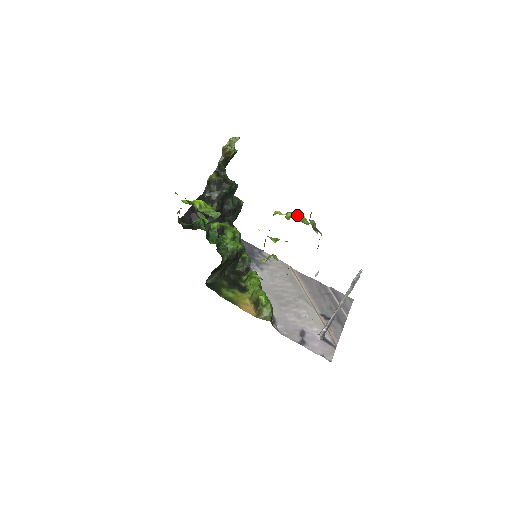
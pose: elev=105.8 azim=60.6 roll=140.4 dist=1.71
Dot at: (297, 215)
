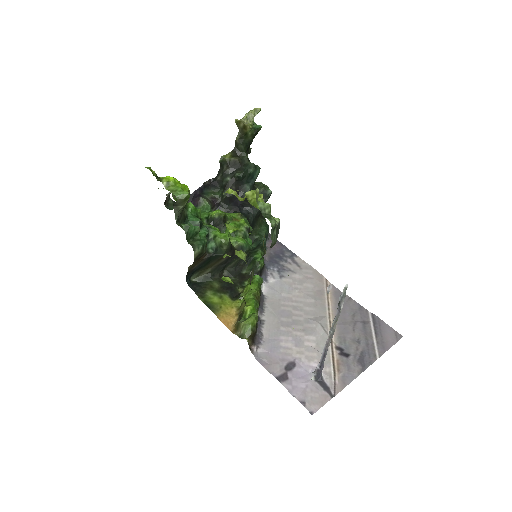
Dot at: (251, 195)
